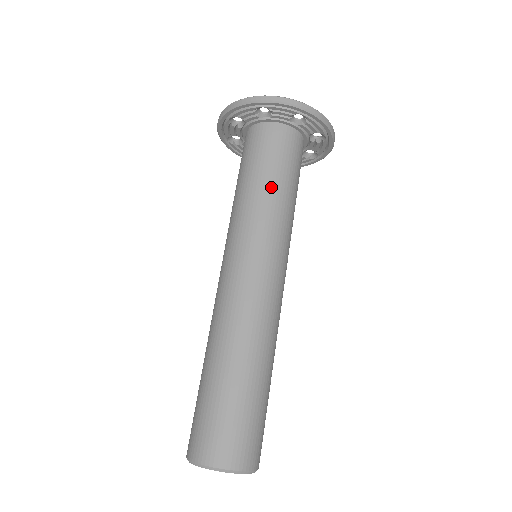
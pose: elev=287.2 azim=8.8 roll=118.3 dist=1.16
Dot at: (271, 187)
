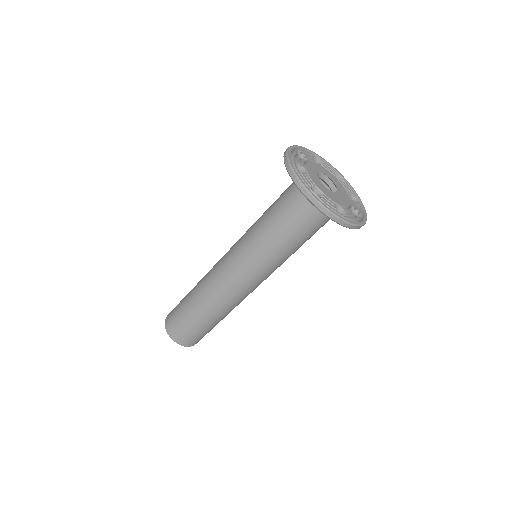
Dot at: (270, 227)
